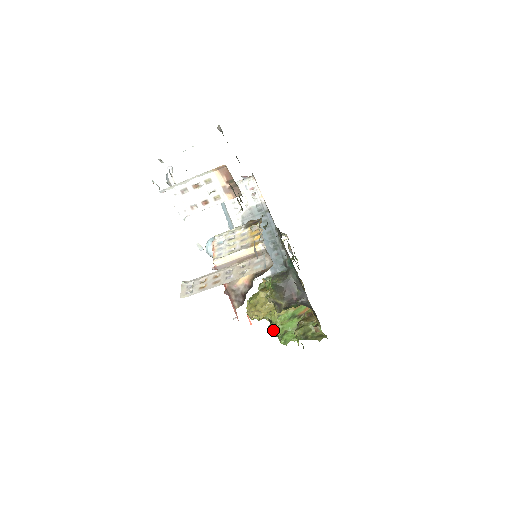
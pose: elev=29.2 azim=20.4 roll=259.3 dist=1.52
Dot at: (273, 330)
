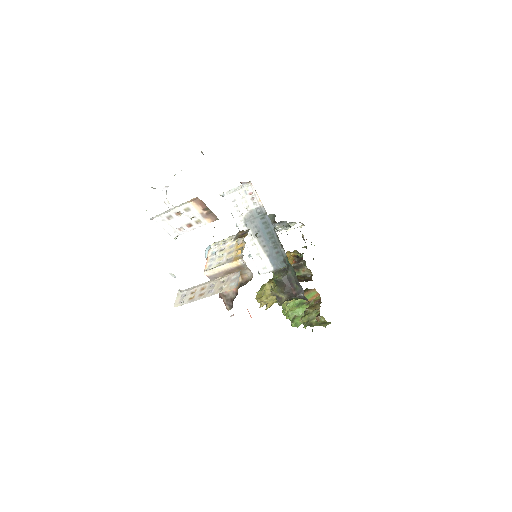
Dot at: (284, 314)
